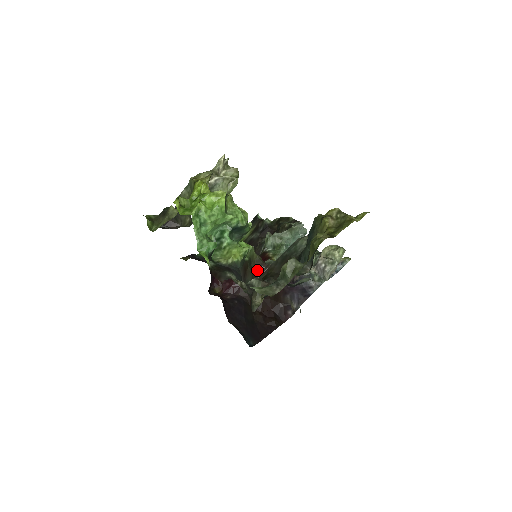
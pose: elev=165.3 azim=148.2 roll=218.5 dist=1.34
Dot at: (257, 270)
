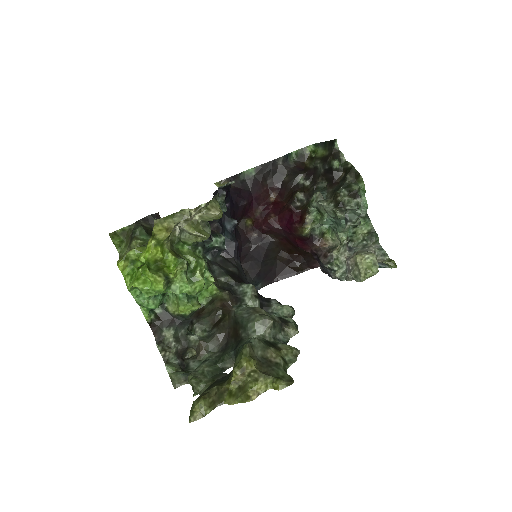
Dot at: (221, 305)
